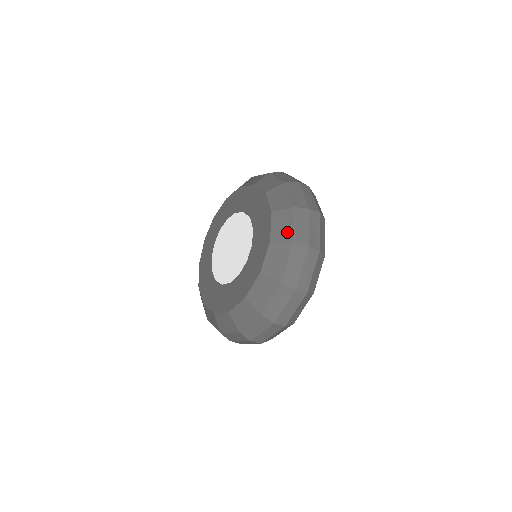
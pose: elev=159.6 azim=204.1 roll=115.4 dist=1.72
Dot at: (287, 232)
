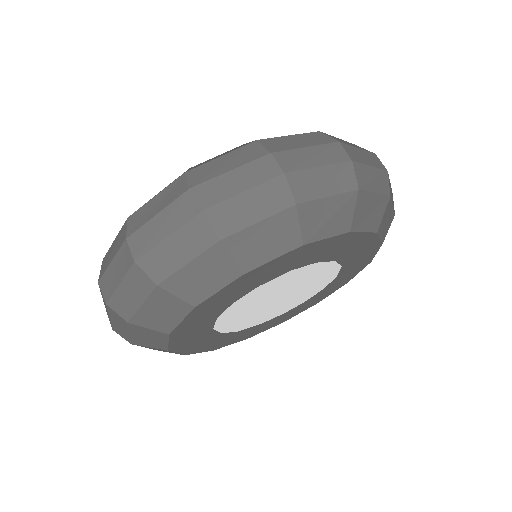
Dot at: occluded
